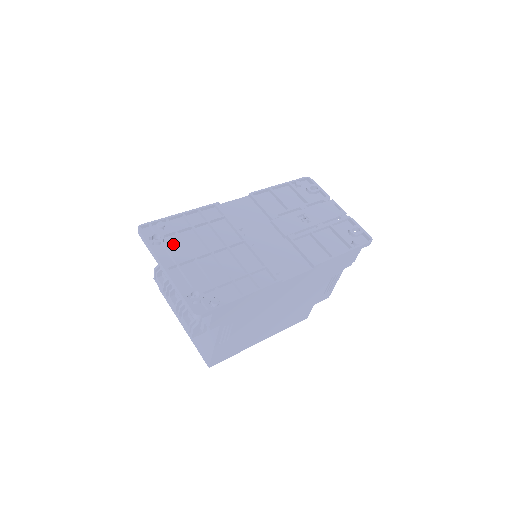
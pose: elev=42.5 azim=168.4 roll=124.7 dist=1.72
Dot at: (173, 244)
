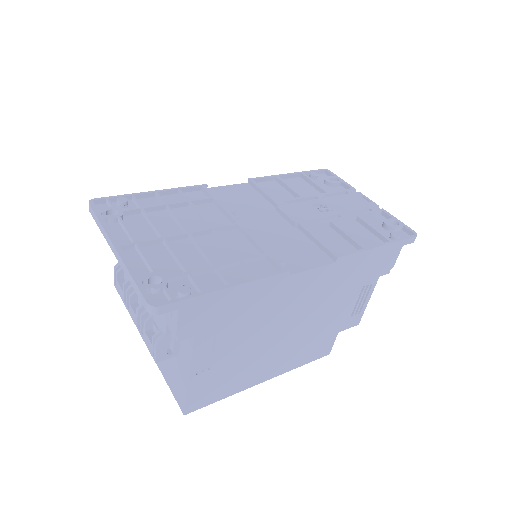
Dot at: (135, 223)
